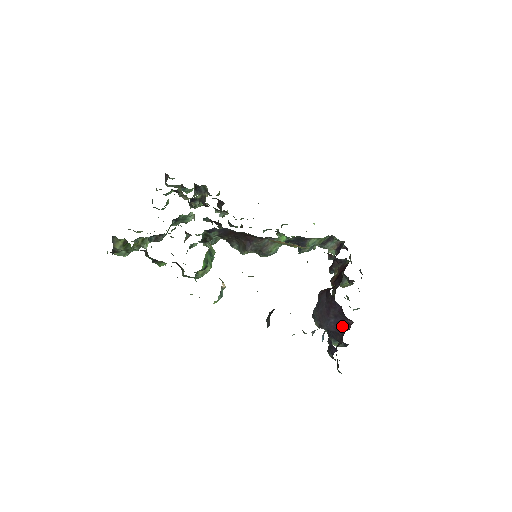
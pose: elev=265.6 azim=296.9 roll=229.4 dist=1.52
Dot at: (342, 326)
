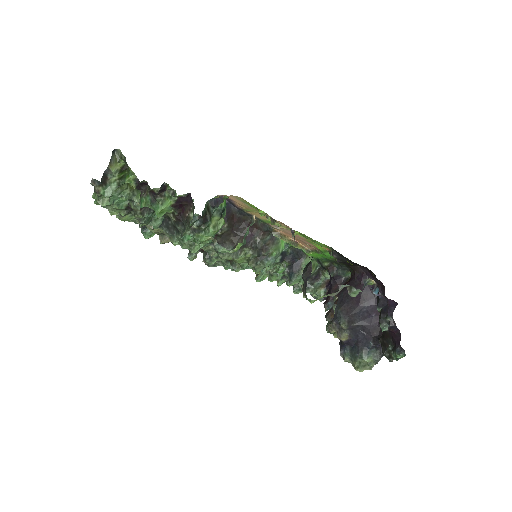
Dot at: (378, 313)
